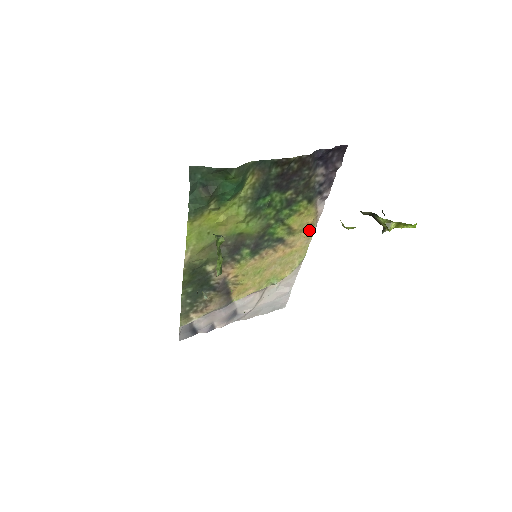
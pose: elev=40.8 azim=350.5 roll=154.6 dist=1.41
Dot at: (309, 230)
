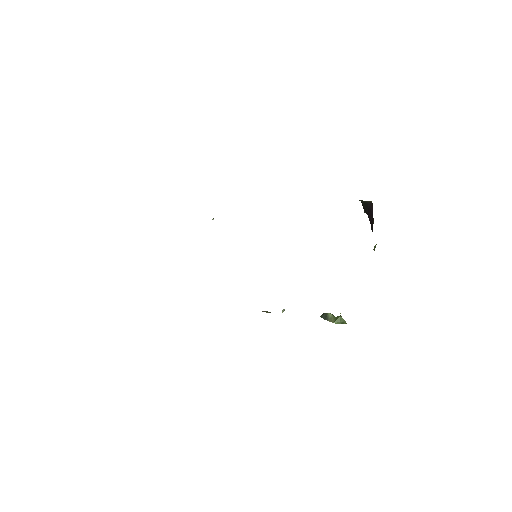
Dot at: occluded
